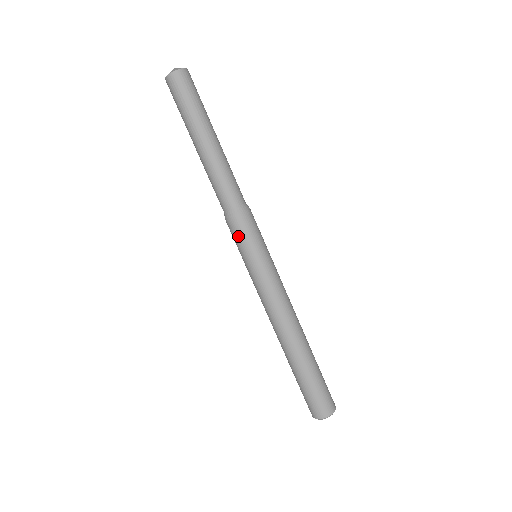
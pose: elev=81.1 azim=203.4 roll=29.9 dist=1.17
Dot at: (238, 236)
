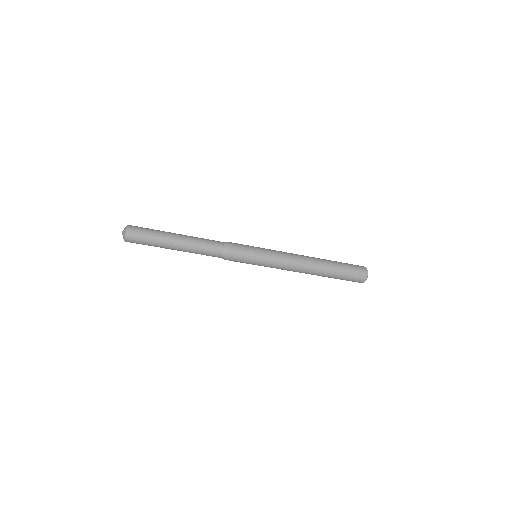
Dot at: (240, 259)
